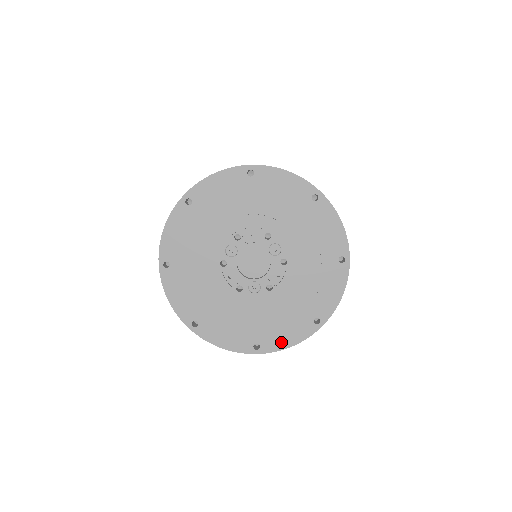
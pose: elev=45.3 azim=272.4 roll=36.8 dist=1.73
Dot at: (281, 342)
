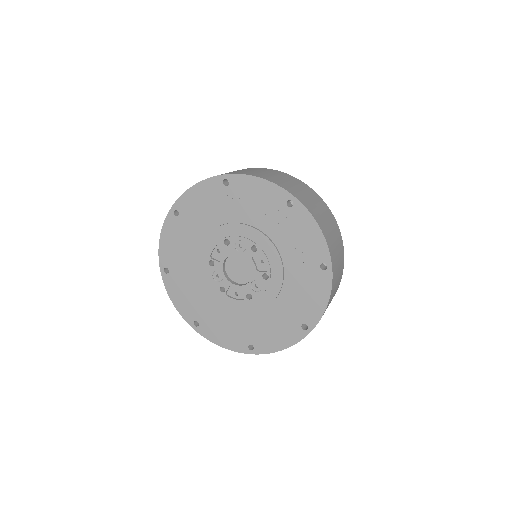
Dot at: (317, 307)
